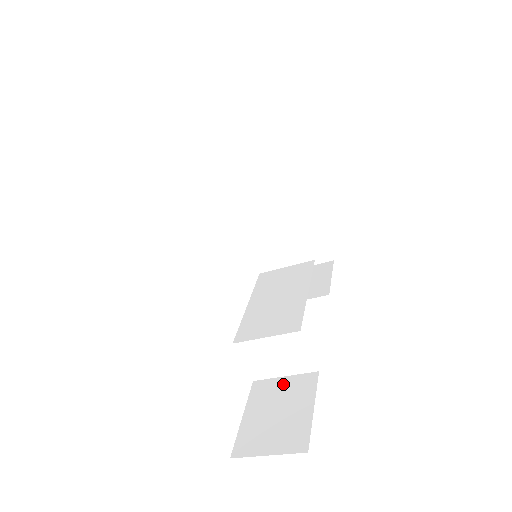
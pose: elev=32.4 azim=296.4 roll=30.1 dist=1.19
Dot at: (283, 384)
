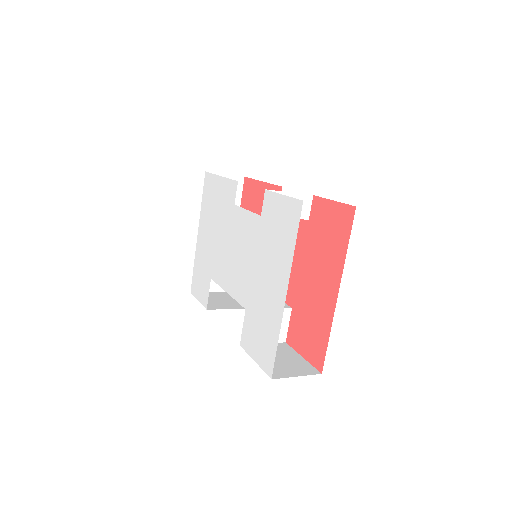
Dot at: occluded
